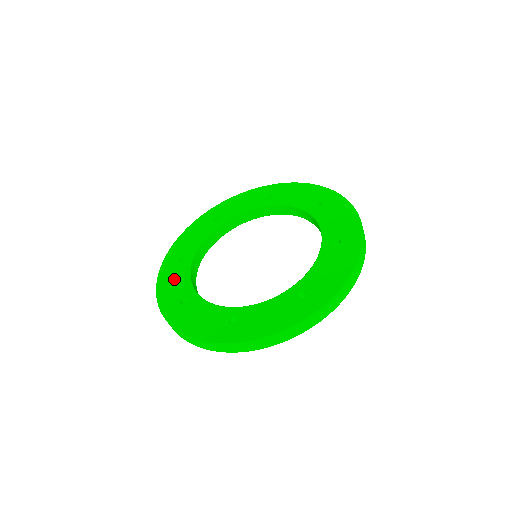
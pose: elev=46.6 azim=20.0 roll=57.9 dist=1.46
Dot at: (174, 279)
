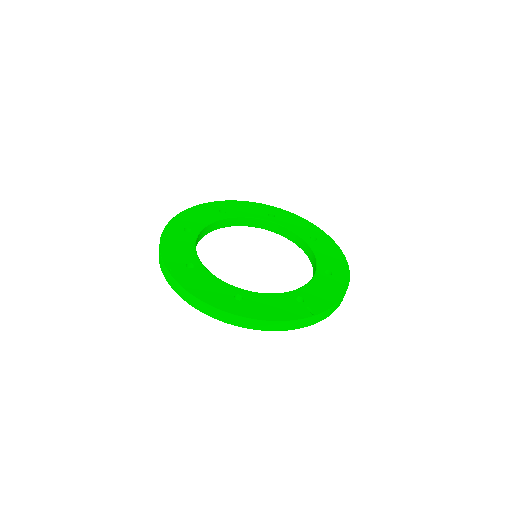
Dot at: (179, 244)
